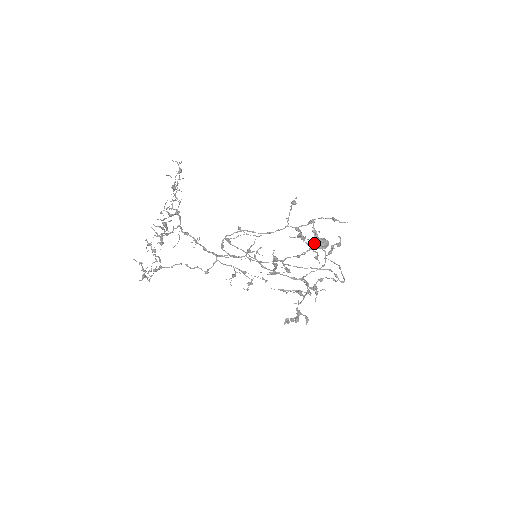
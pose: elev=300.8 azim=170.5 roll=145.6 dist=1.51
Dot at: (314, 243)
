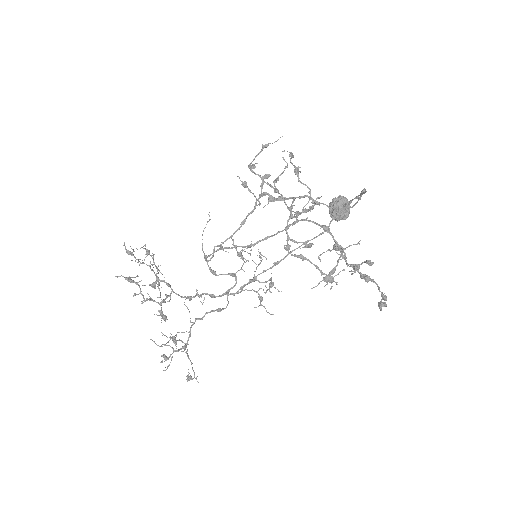
Dot at: (332, 212)
